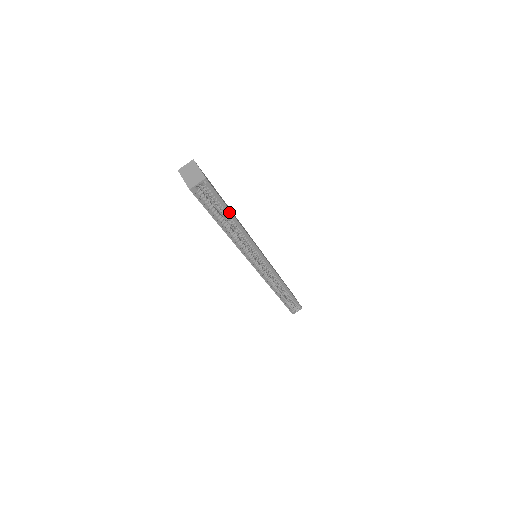
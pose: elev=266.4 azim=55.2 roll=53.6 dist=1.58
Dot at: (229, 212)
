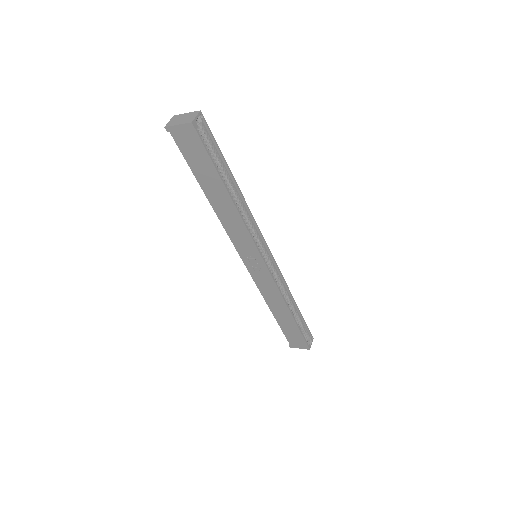
Dot at: (227, 167)
